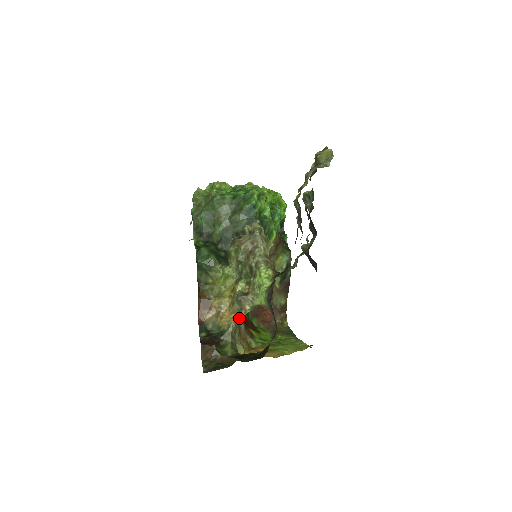
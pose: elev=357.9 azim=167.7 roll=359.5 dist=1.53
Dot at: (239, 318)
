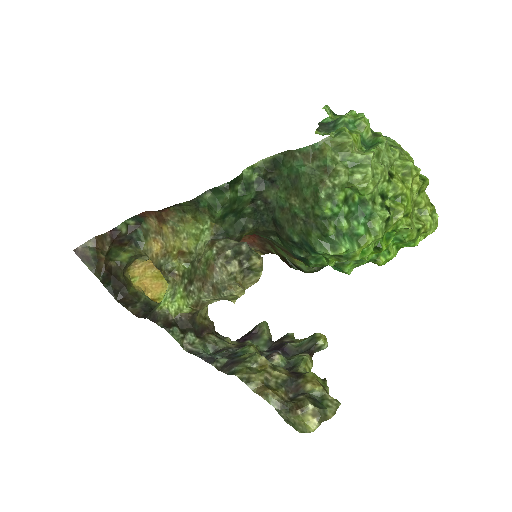
Dot at: (153, 264)
